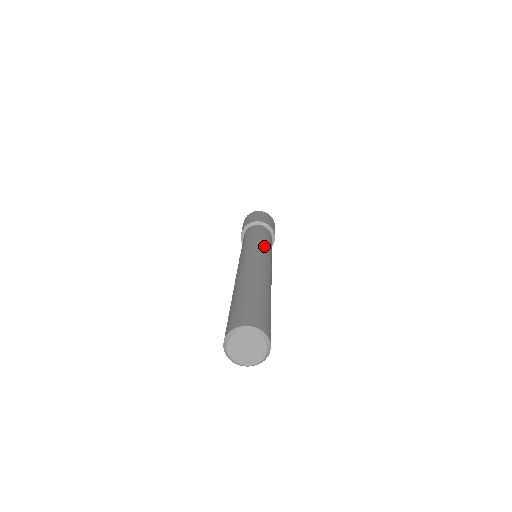
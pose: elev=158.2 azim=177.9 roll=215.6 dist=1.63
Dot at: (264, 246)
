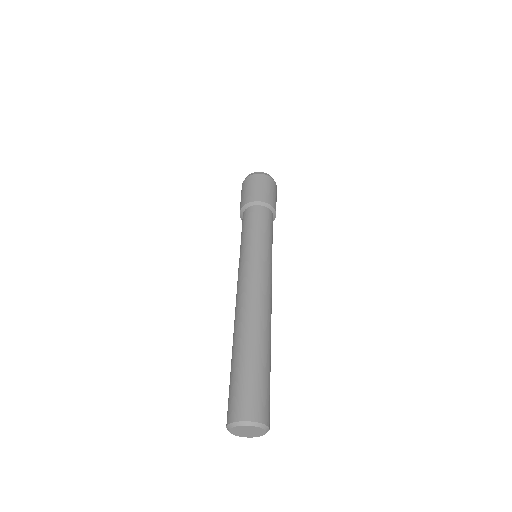
Dot at: (253, 251)
